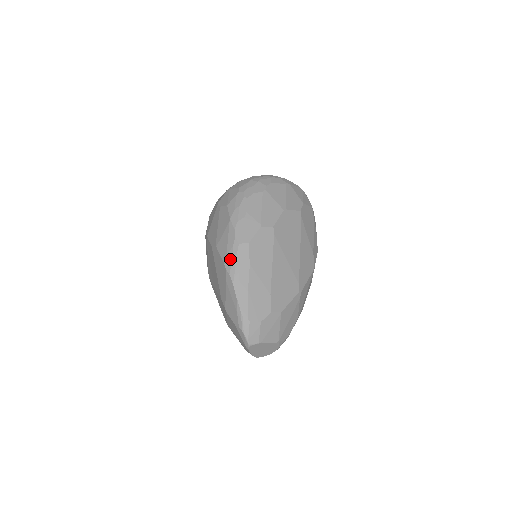
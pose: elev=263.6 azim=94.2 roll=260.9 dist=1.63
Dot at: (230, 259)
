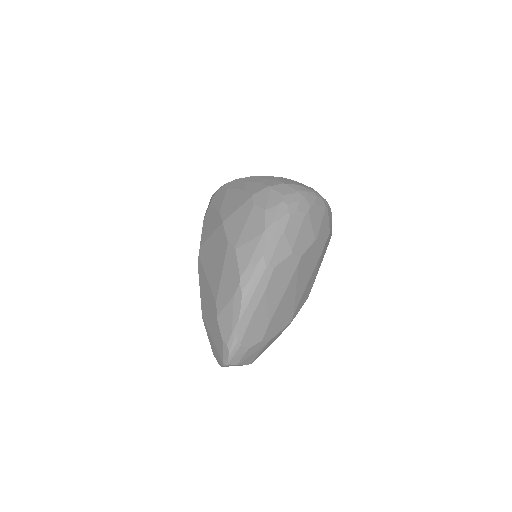
Dot at: (249, 276)
